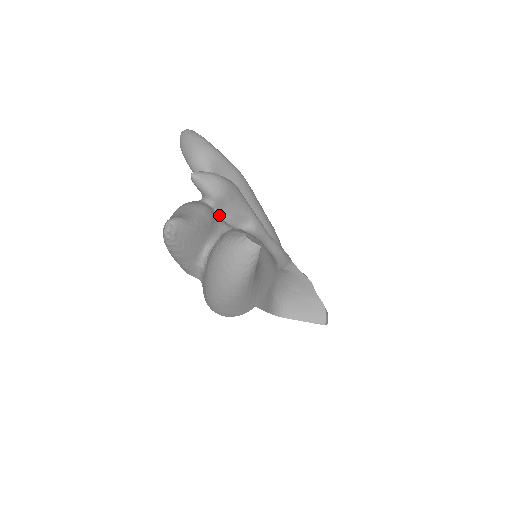
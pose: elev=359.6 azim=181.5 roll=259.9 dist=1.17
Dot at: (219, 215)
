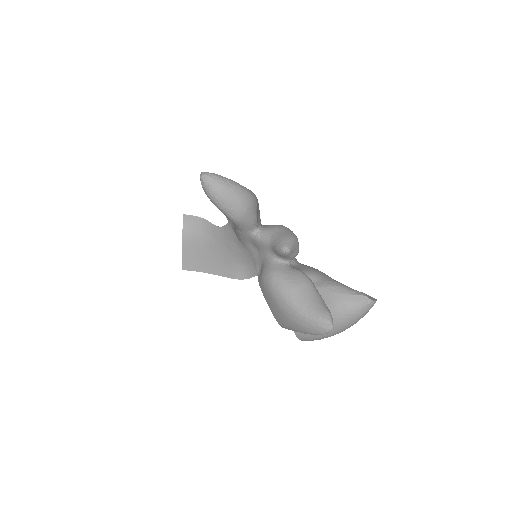
Dot at: occluded
